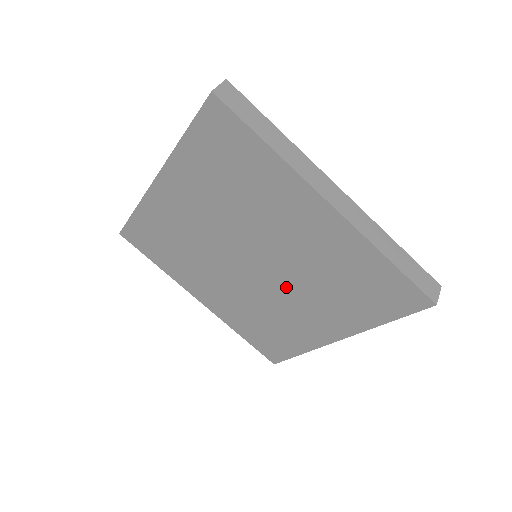
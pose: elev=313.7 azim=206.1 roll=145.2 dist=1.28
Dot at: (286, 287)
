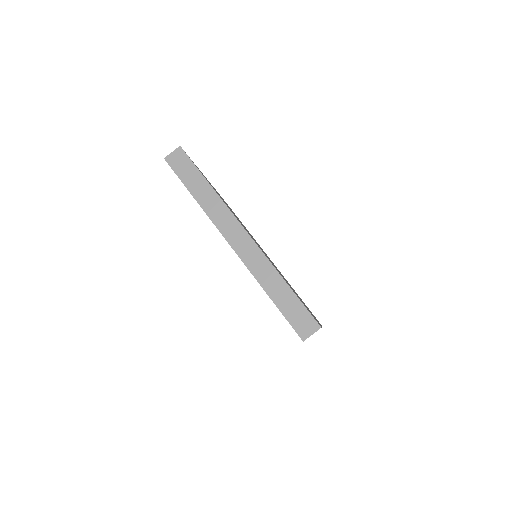
Dot at: occluded
